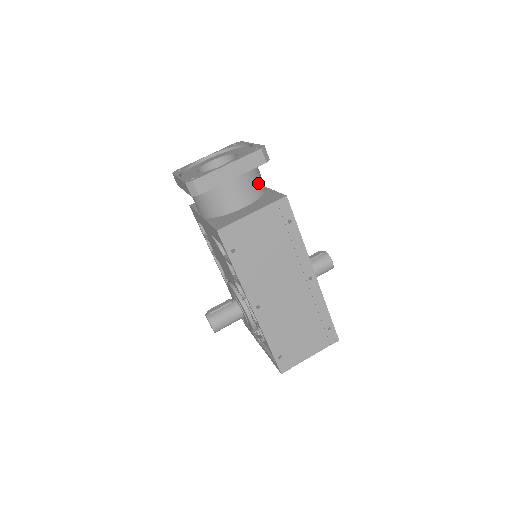
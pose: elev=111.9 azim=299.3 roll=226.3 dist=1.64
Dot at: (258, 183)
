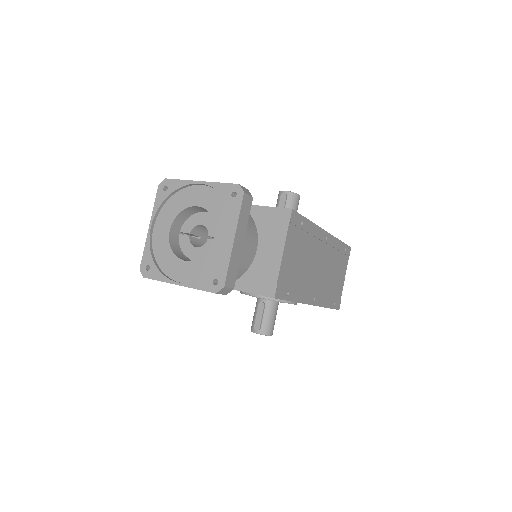
Dot at: occluded
